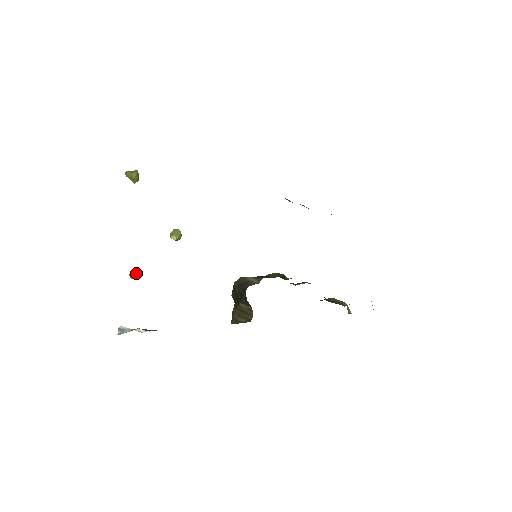
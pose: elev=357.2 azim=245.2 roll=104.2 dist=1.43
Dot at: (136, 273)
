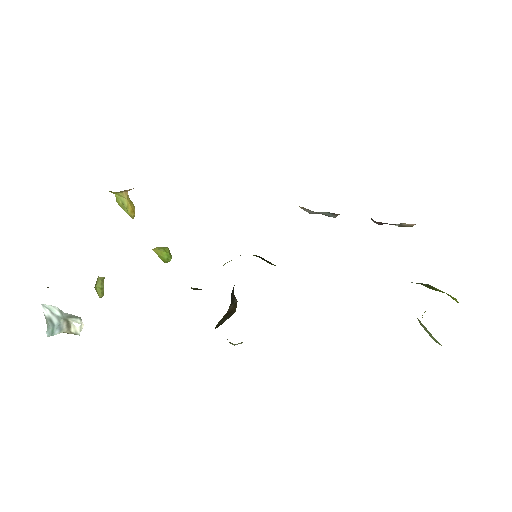
Dot at: (98, 277)
